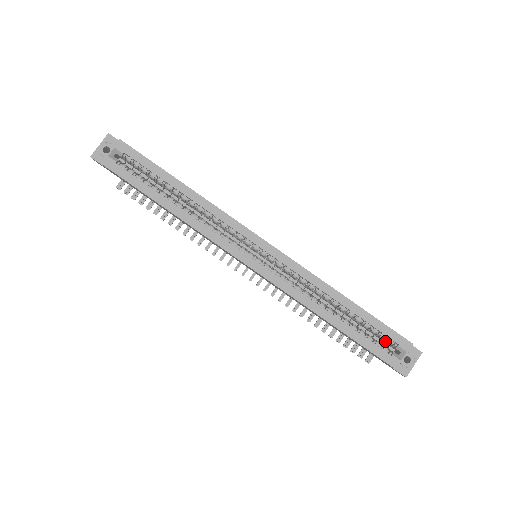
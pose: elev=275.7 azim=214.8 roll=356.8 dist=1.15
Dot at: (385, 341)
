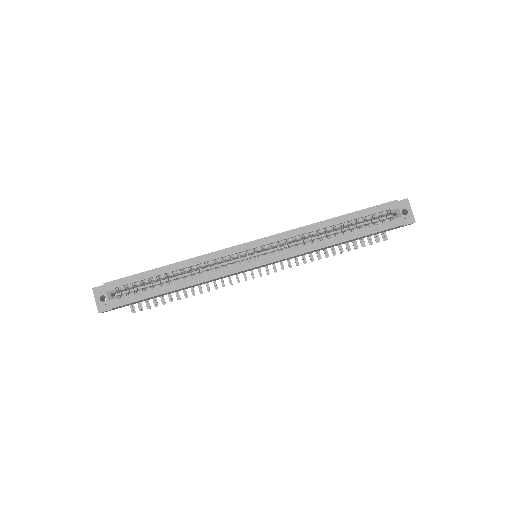
Dot at: (381, 216)
